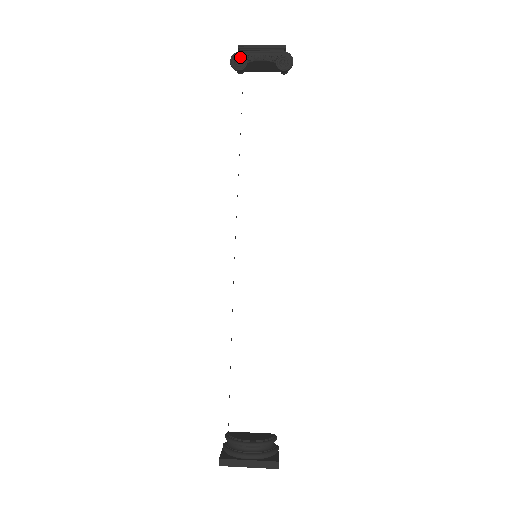
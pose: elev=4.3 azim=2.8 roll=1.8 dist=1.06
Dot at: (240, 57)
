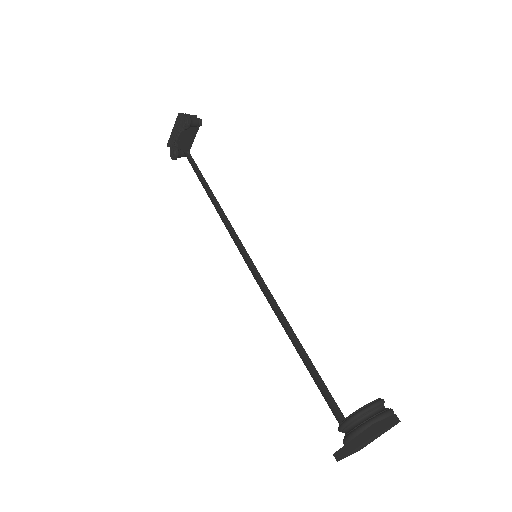
Dot at: (172, 150)
